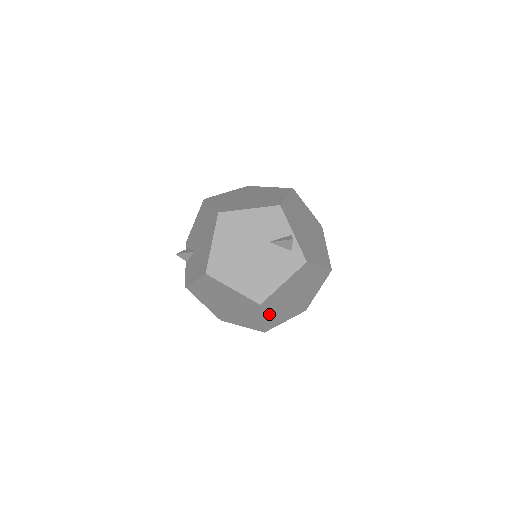
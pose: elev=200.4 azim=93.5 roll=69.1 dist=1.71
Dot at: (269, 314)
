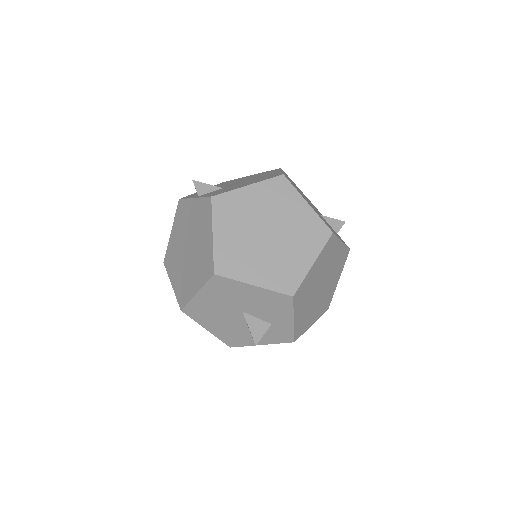
Dot at: (315, 268)
